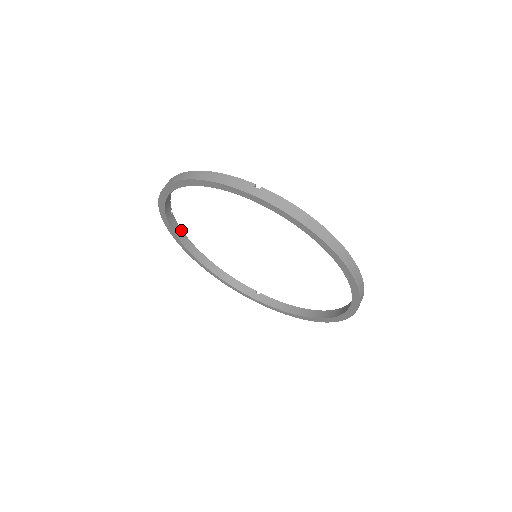
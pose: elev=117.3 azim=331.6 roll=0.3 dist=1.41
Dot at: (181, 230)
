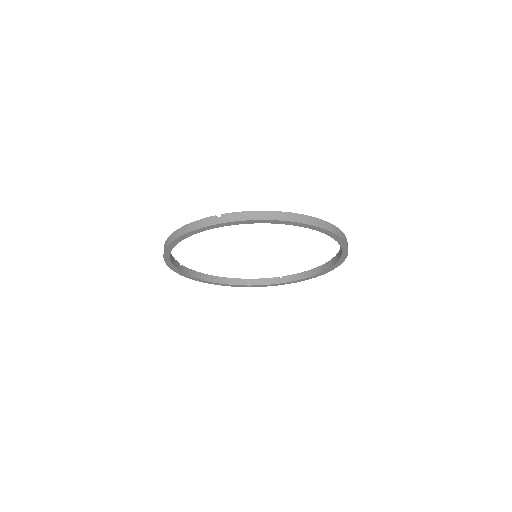
Dot at: (197, 272)
